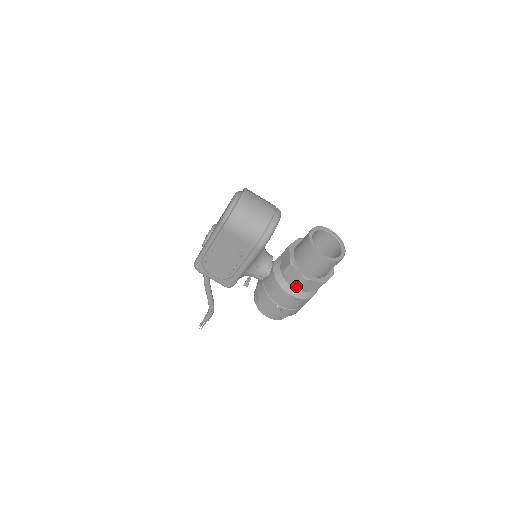
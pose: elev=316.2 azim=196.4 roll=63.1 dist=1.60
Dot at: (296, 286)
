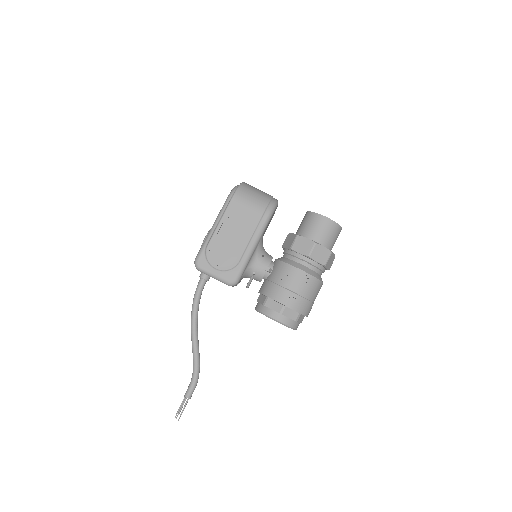
Dot at: (306, 260)
